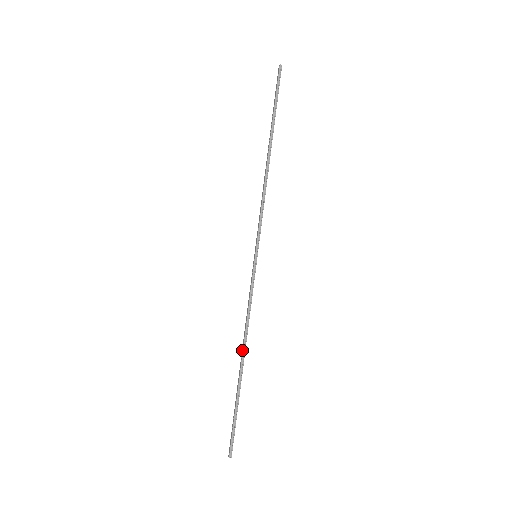
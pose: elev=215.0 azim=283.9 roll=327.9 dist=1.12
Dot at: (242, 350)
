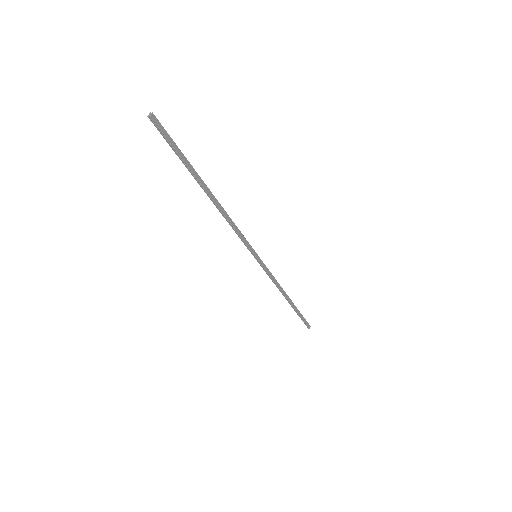
Dot at: (284, 295)
